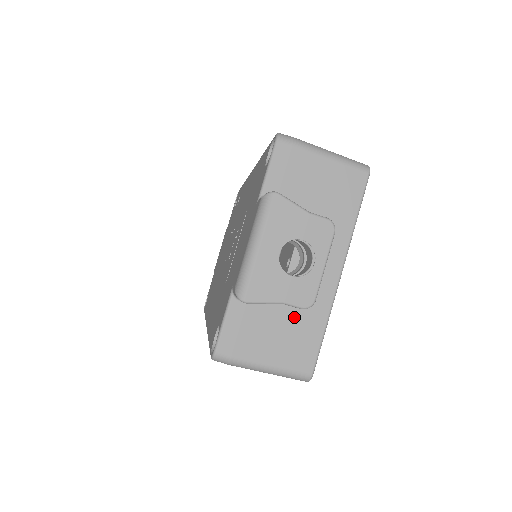
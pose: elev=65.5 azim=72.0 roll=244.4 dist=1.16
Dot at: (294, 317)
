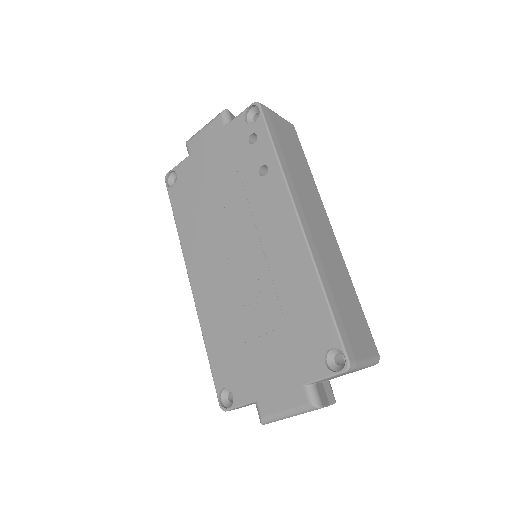
Dot at: occluded
